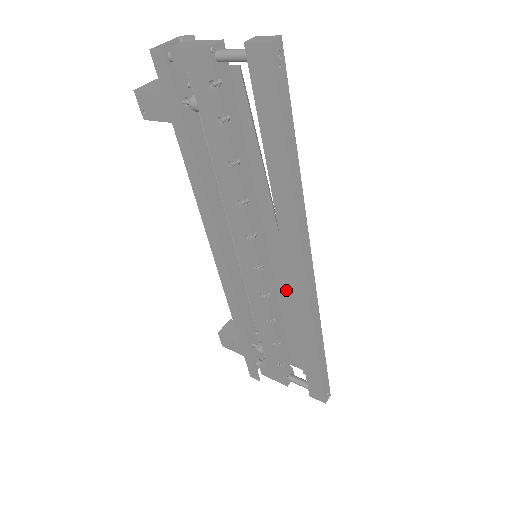
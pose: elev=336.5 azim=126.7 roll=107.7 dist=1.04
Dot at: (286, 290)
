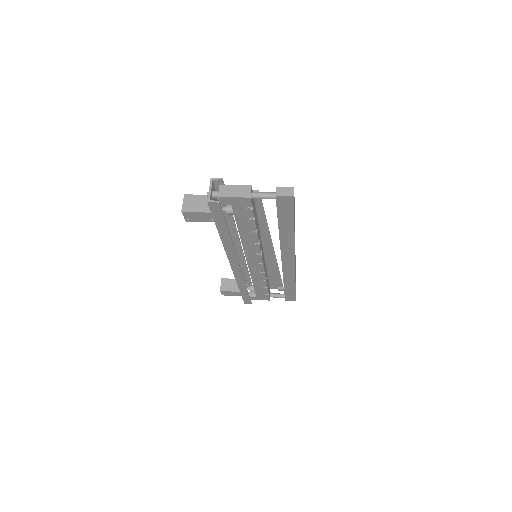
Dot at: (272, 263)
